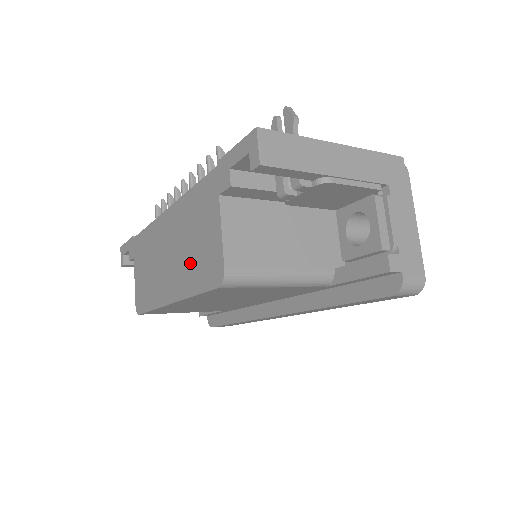
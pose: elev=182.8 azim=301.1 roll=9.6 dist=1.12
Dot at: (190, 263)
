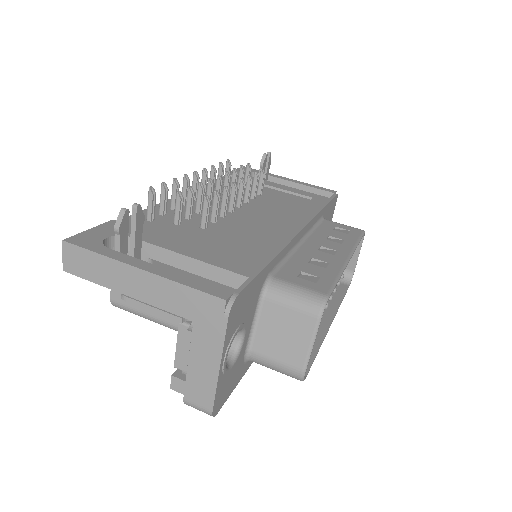
Dot at: occluded
